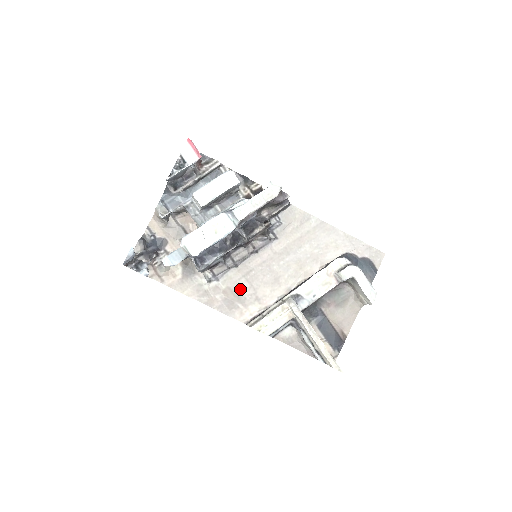
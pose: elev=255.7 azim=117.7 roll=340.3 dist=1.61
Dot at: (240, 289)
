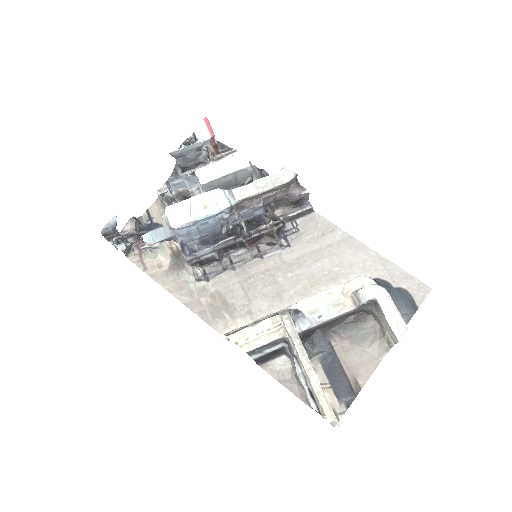
Dot at: (231, 296)
